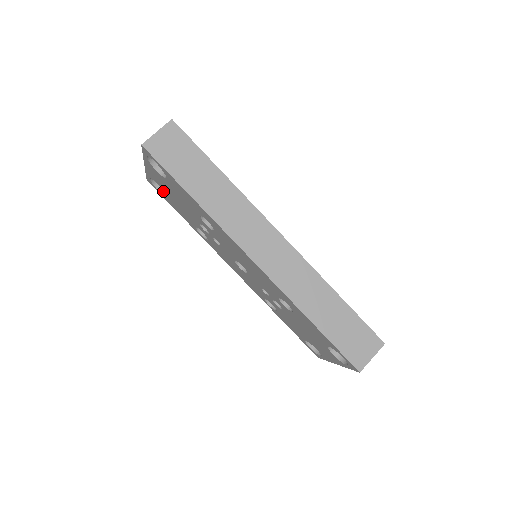
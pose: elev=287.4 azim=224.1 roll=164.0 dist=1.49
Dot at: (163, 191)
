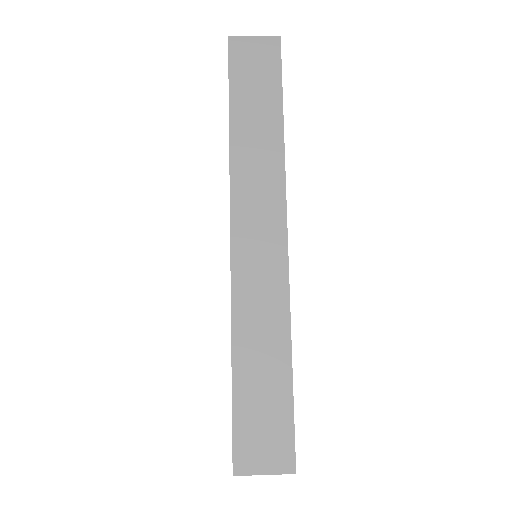
Dot at: occluded
